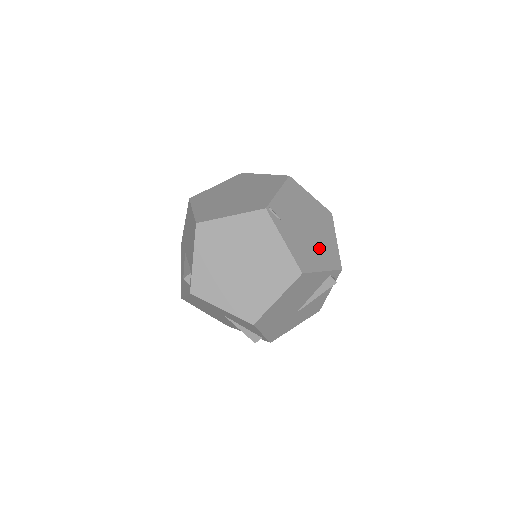
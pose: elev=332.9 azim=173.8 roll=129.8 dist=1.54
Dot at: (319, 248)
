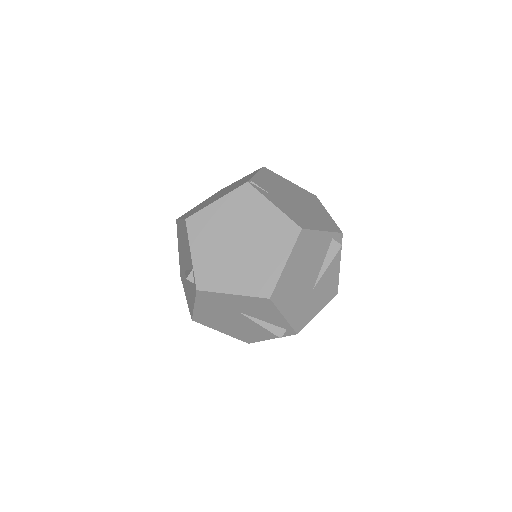
Dot at: (312, 215)
